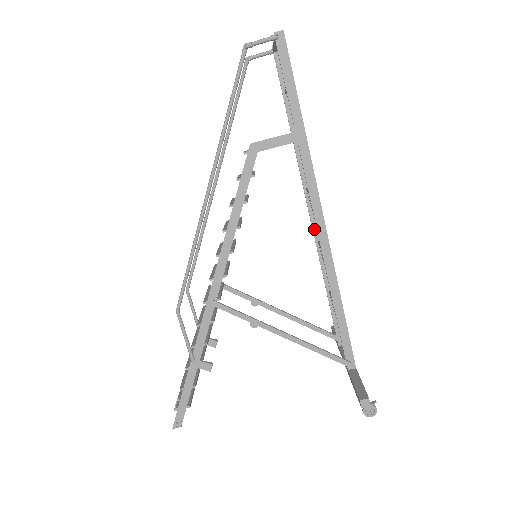
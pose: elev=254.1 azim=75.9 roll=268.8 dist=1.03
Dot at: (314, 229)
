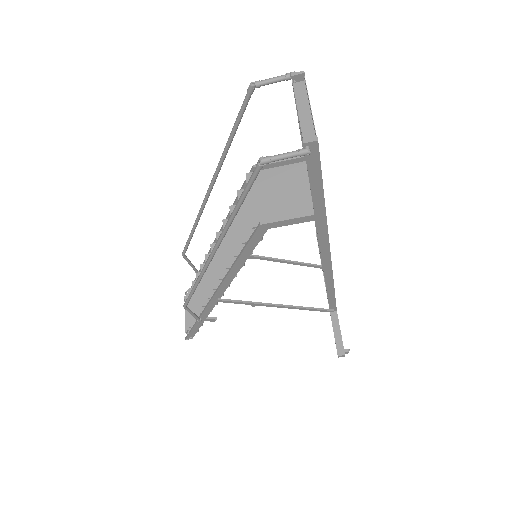
Dot at: occluded
